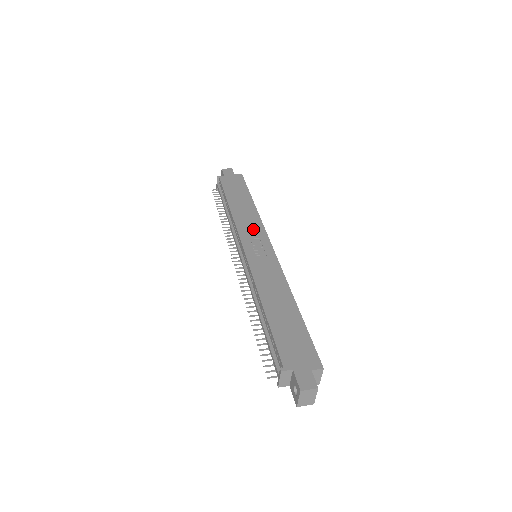
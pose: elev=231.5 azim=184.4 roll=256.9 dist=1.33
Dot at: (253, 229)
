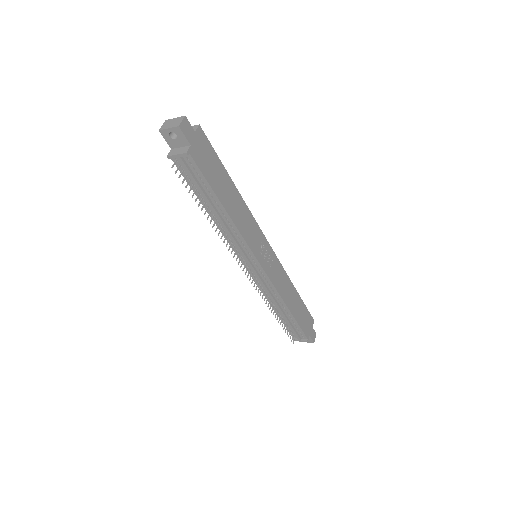
Dot at: (254, 233)
